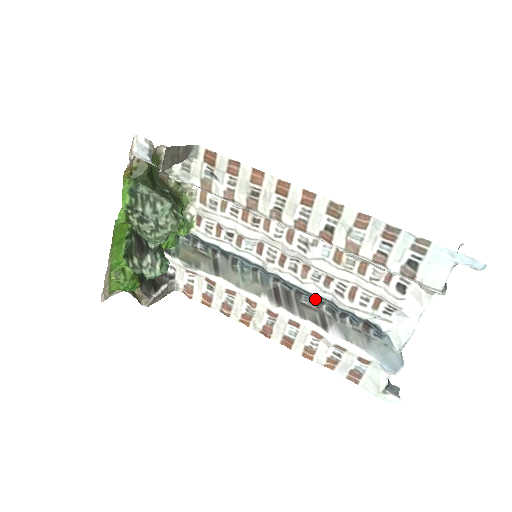
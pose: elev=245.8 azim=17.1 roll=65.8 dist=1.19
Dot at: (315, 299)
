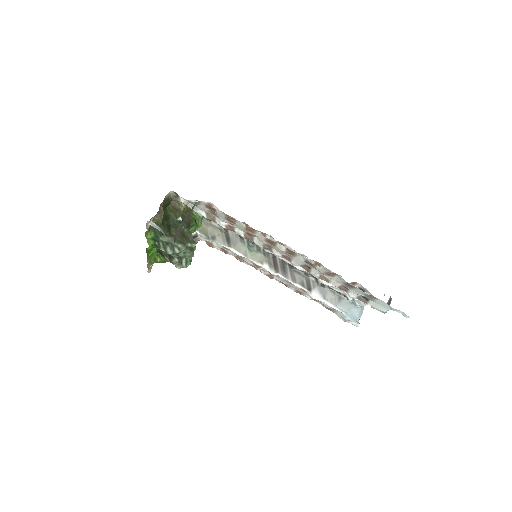
Dot at: occluded
